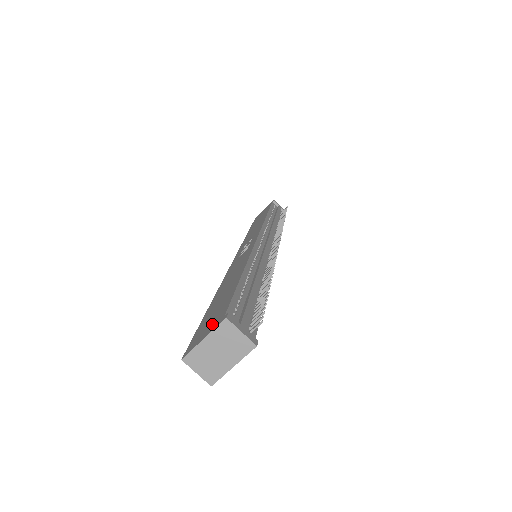
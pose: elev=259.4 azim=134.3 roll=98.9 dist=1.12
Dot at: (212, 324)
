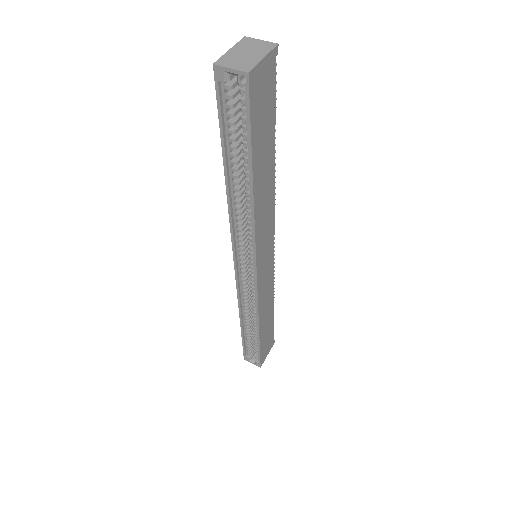
Dot at: occluded
